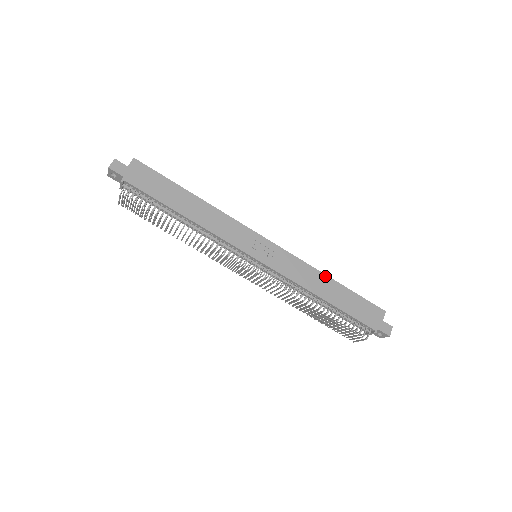
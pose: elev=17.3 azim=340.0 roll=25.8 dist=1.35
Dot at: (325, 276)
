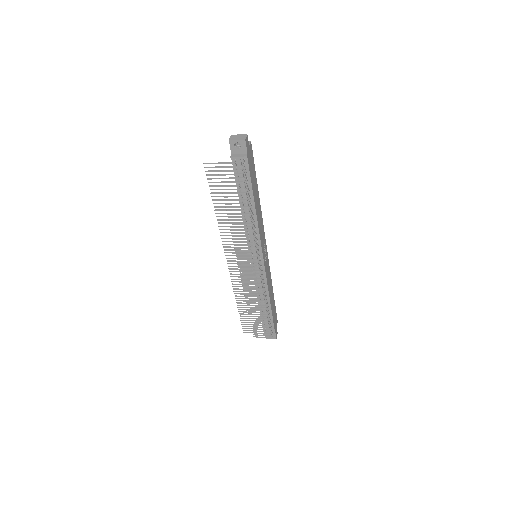
Dot at: (272, 287)
